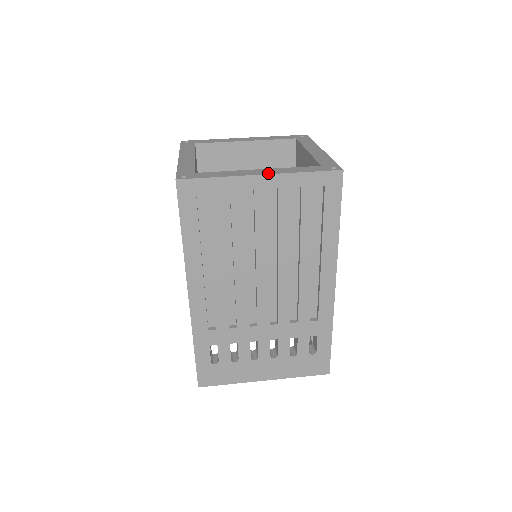
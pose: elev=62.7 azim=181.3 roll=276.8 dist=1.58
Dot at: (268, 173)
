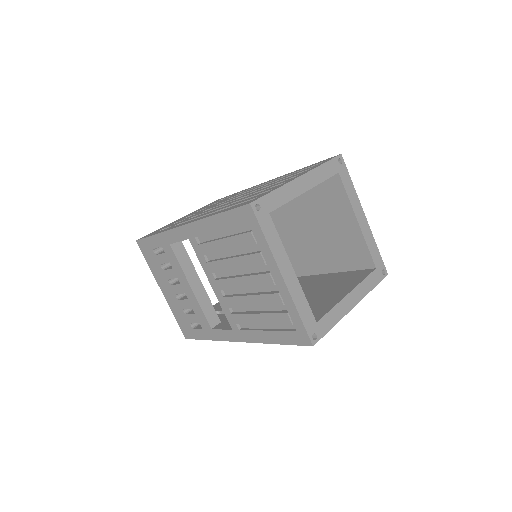
Dot at: (357, 302)
